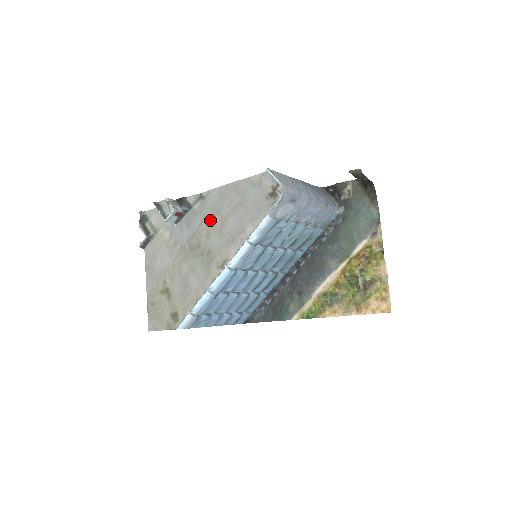
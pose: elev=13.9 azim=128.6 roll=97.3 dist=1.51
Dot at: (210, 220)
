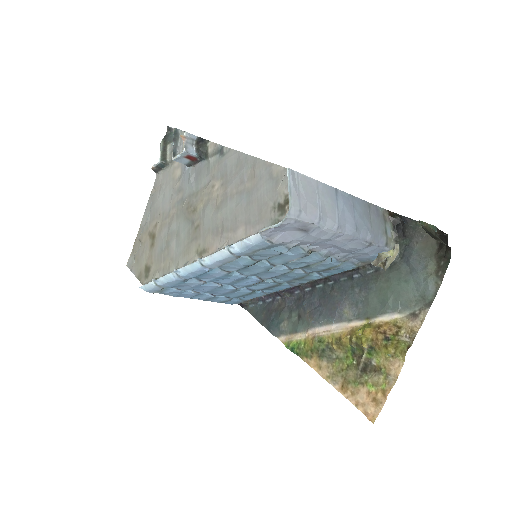
Dot at: (215, 188)
